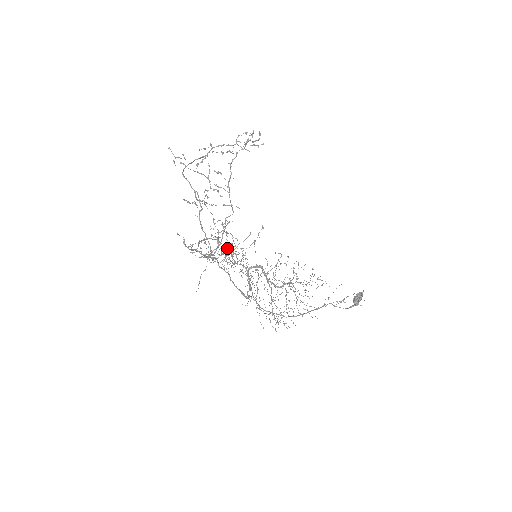
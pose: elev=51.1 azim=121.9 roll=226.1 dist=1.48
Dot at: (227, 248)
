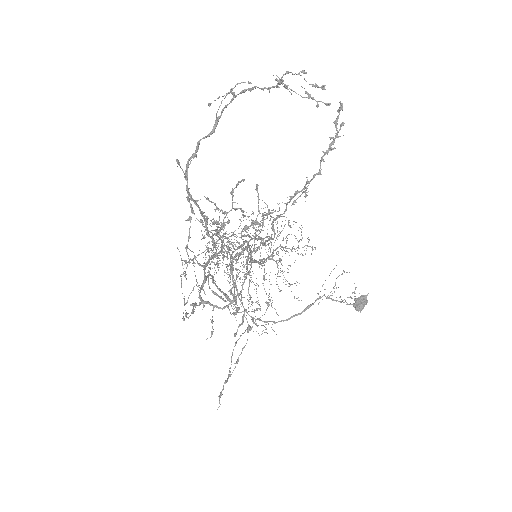
Dot at: (215, 243)
